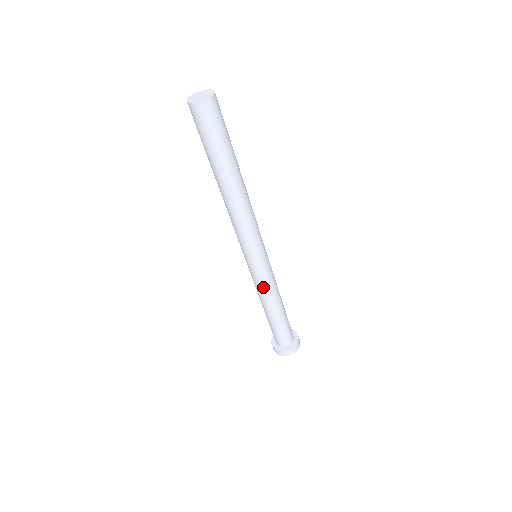
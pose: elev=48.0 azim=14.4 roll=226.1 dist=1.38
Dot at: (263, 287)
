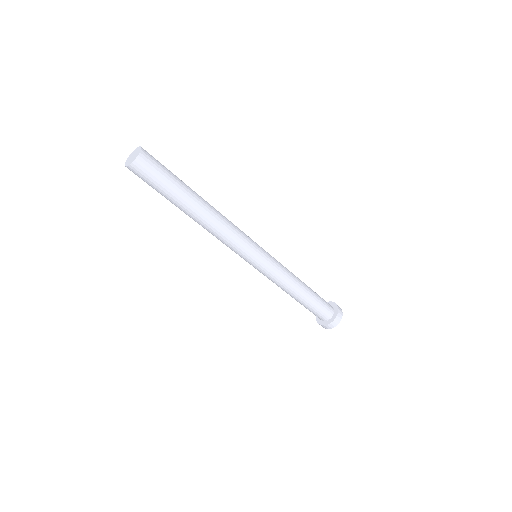
Dot at: (280, 275)
